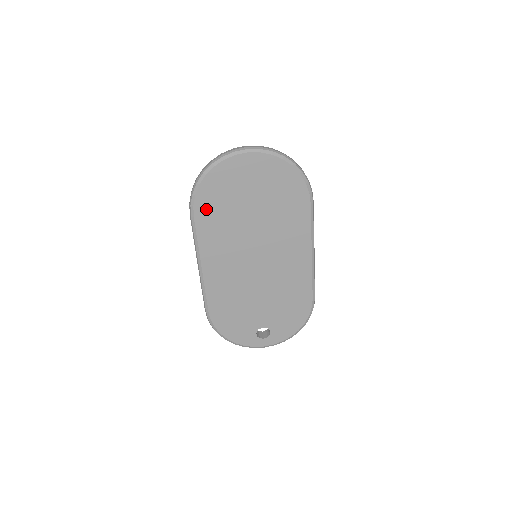
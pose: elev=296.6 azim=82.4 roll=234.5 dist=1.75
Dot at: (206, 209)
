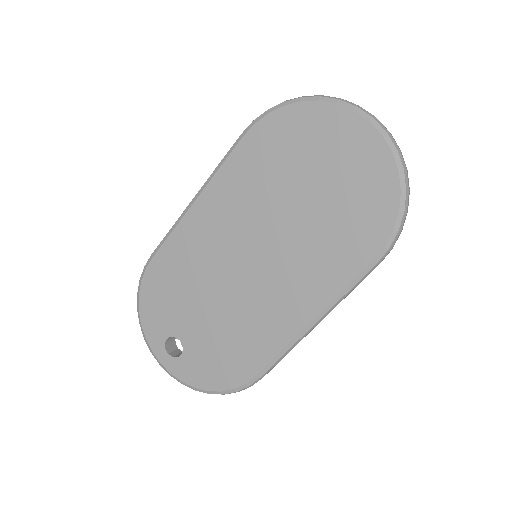
Dot at: (263, 141)
